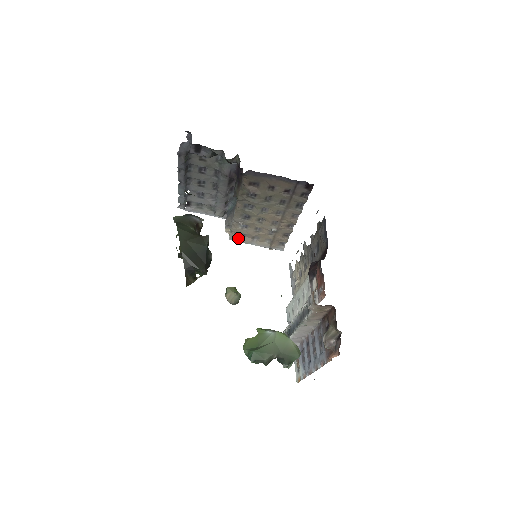
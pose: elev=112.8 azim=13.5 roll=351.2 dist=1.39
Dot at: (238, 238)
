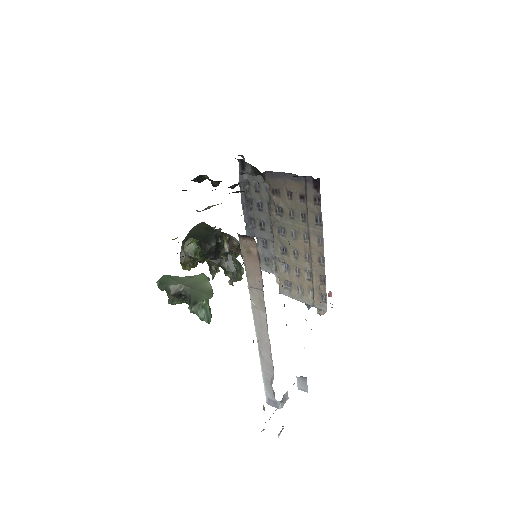
Dot at: (286, 290)
